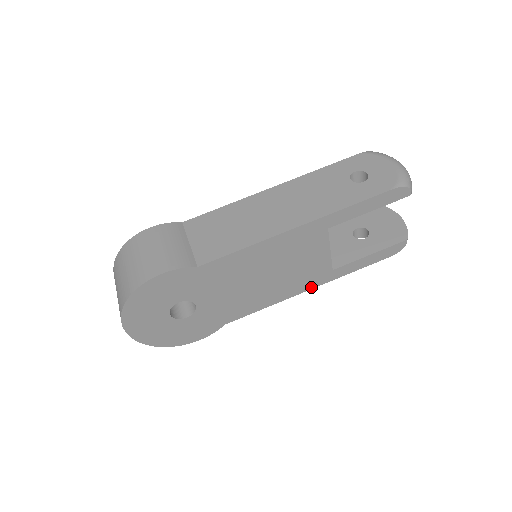
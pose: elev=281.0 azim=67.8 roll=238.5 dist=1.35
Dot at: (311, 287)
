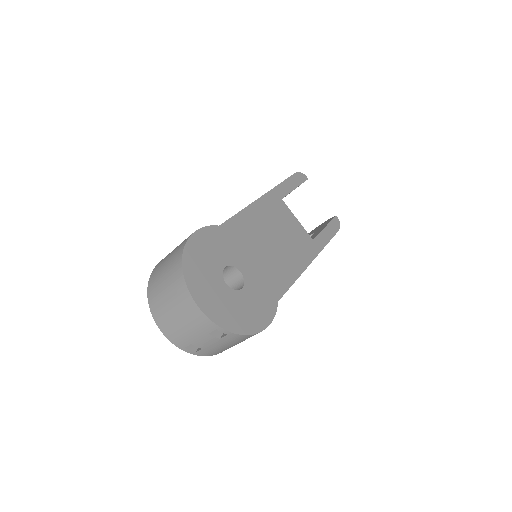
Dot at: (312, 258)
